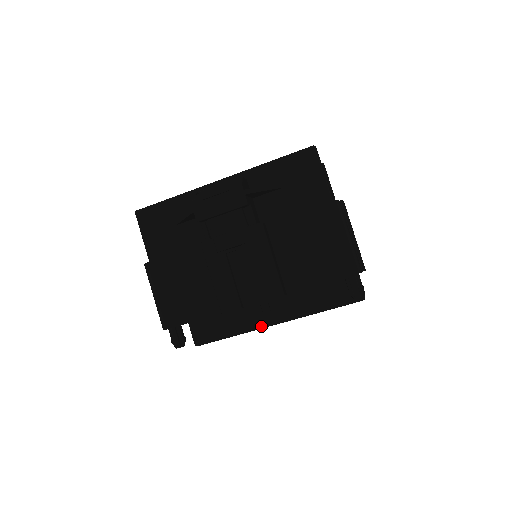
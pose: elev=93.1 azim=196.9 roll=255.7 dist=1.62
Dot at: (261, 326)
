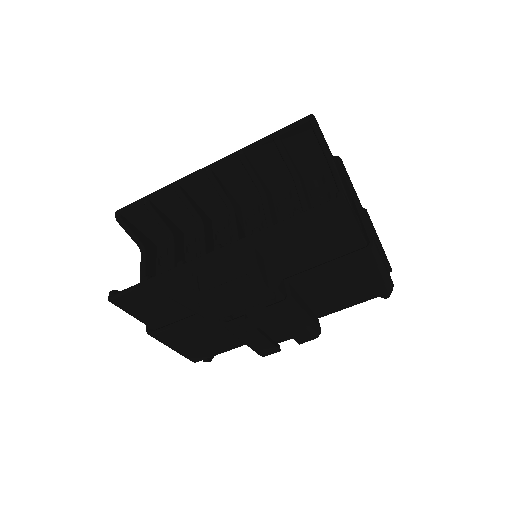
Dot at: occluded
